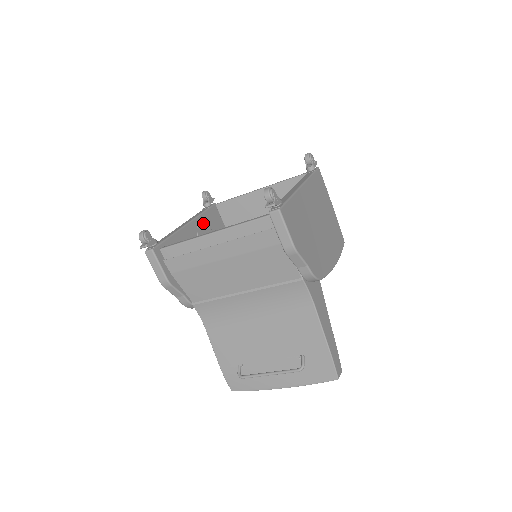
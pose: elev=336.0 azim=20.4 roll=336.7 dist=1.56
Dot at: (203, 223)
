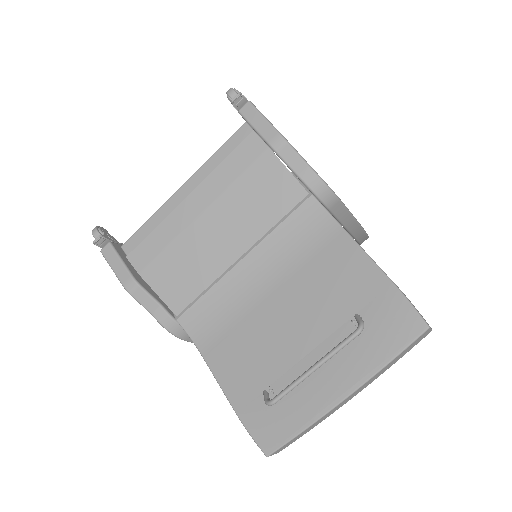
Dot at: occluded
